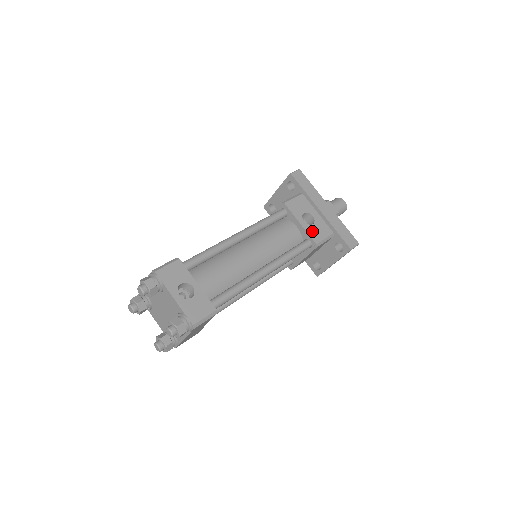
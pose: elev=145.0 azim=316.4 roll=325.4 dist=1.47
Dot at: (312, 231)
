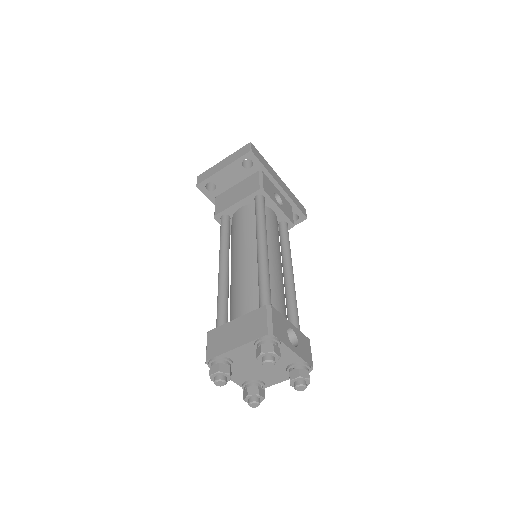
Dot at: (286, 212)
